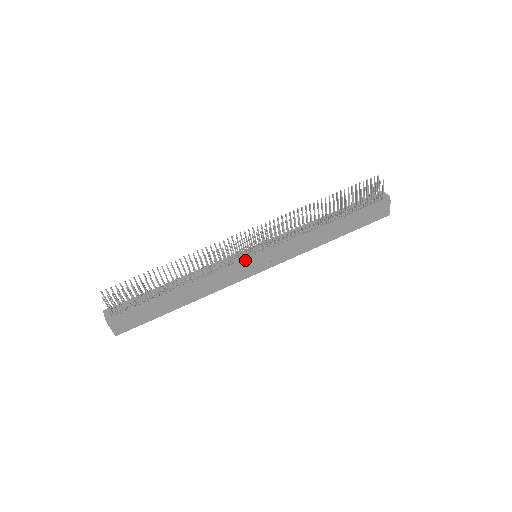
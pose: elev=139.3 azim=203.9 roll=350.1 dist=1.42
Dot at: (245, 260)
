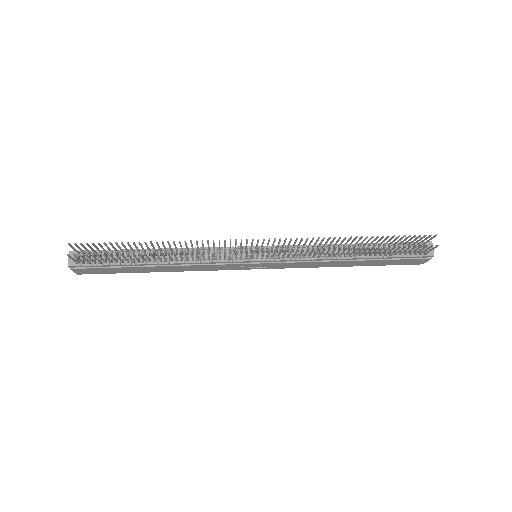
Dot at: (241, 261)
